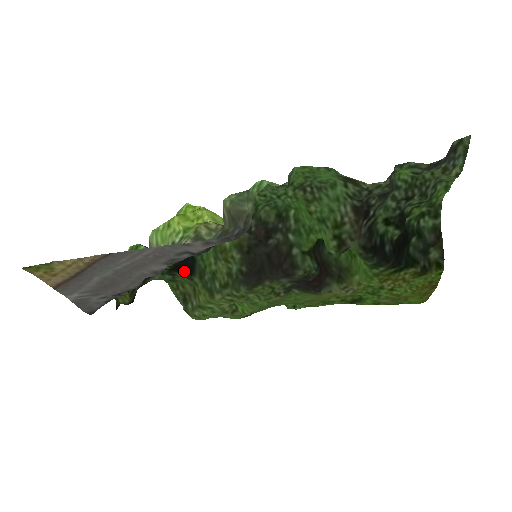
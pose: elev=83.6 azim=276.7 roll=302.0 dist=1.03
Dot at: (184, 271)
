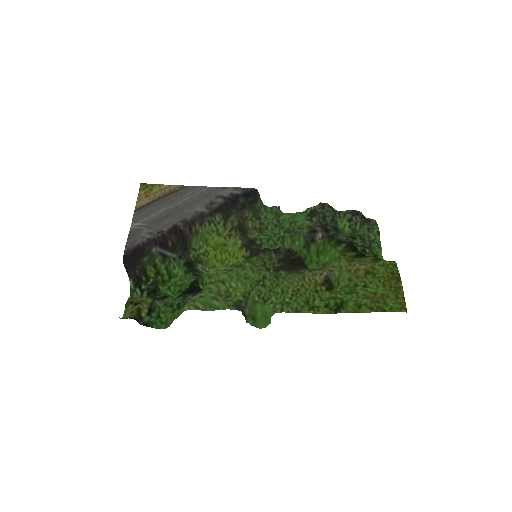
Dot at: (195, 292)
